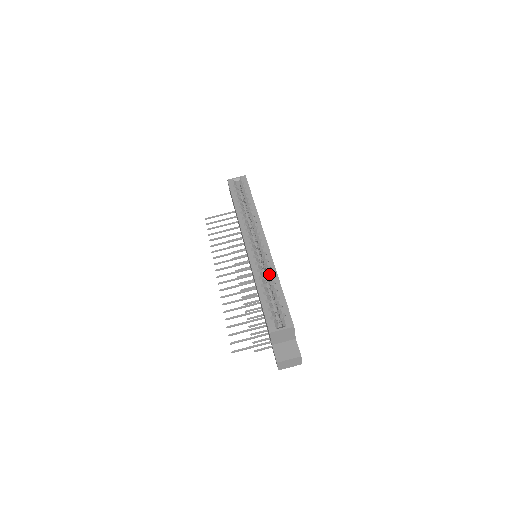
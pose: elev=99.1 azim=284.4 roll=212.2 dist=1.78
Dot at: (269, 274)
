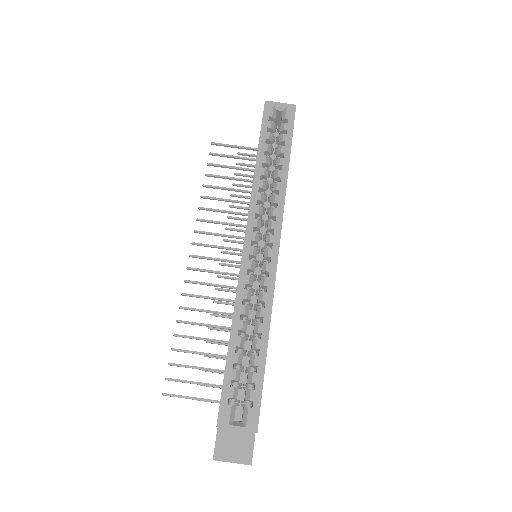
Dot at: (258, 316)
